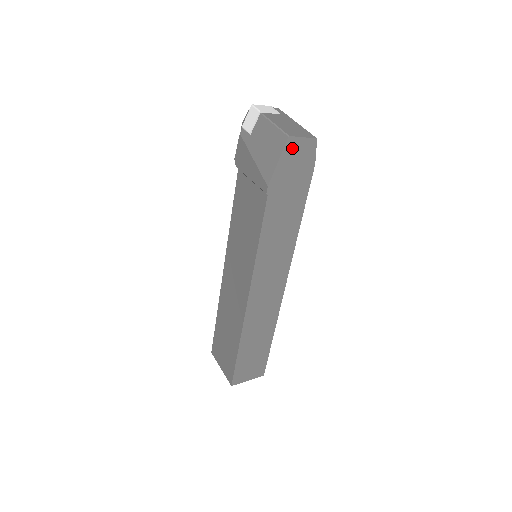
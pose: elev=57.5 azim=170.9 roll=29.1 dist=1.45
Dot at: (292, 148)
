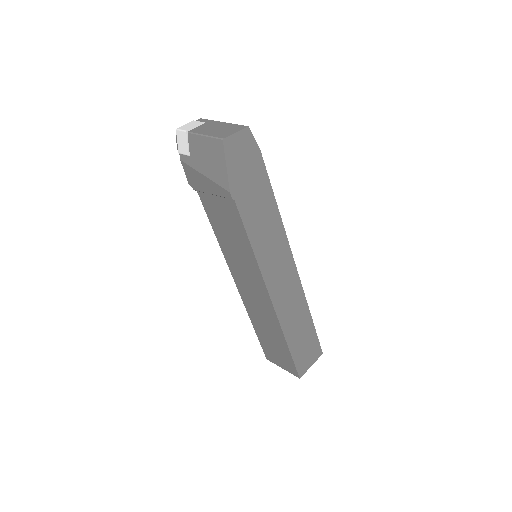
Dot at: (231, 147)
